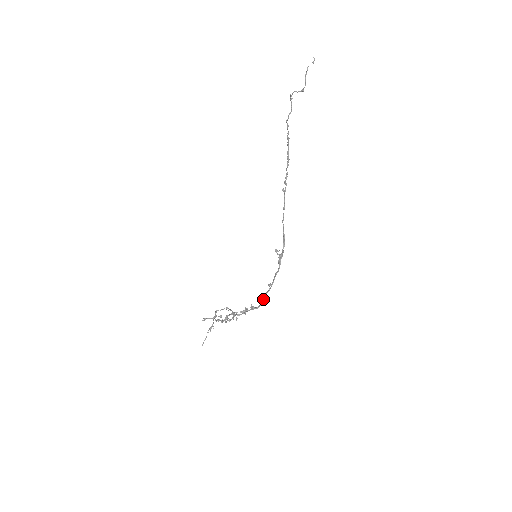
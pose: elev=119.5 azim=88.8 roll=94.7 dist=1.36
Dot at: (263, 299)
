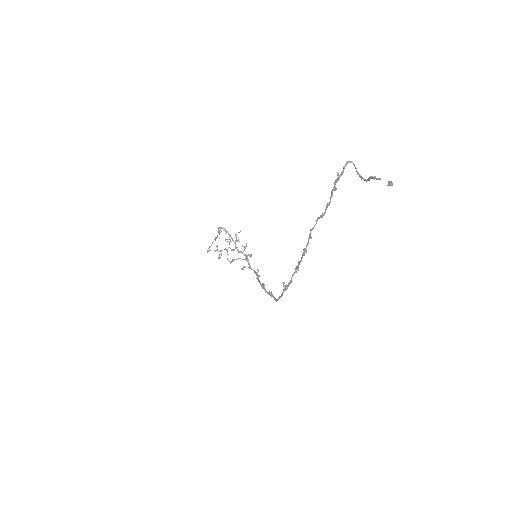
Dot at: (258, 279)
